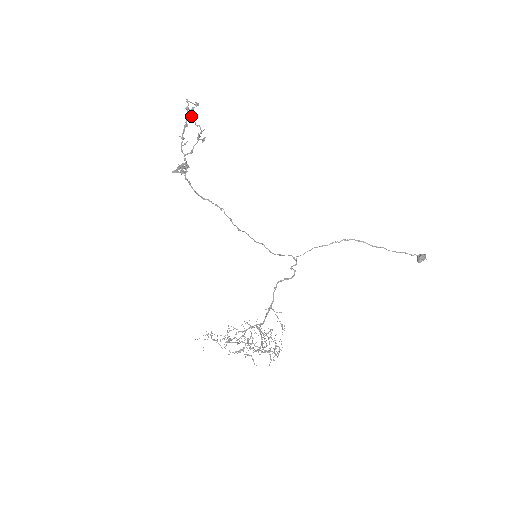
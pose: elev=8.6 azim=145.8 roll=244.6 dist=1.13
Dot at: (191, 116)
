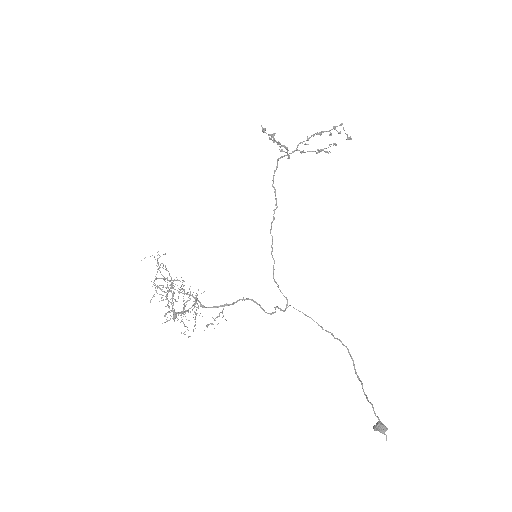
Dot at: occluded
